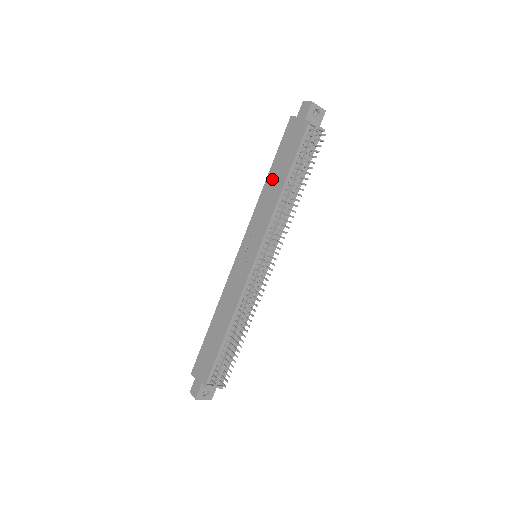
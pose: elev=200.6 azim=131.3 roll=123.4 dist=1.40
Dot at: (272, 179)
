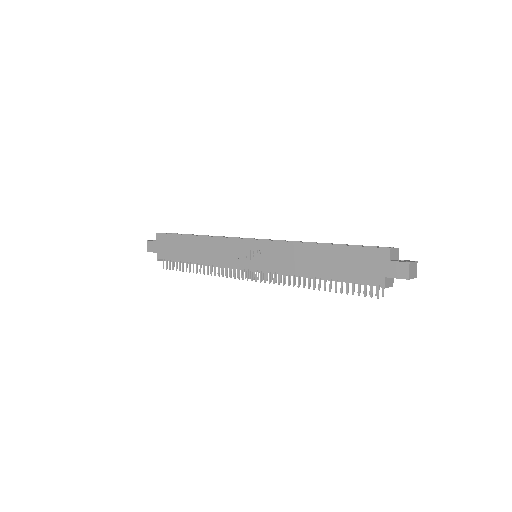
Dot at: (318, 254)
